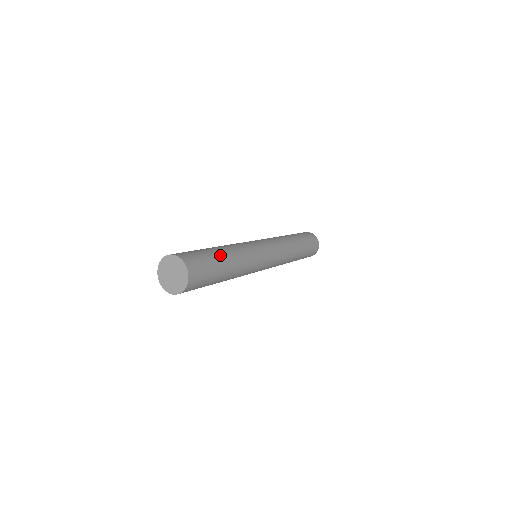
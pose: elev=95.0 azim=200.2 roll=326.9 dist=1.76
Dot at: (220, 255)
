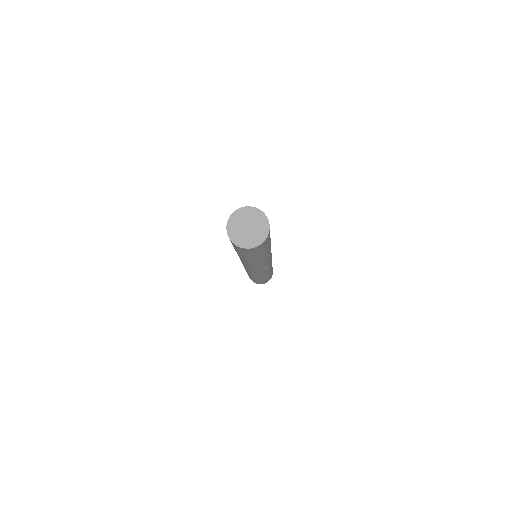
Dot at: occluded
